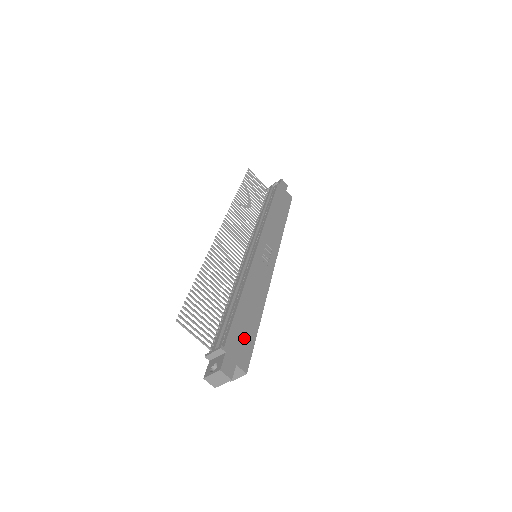
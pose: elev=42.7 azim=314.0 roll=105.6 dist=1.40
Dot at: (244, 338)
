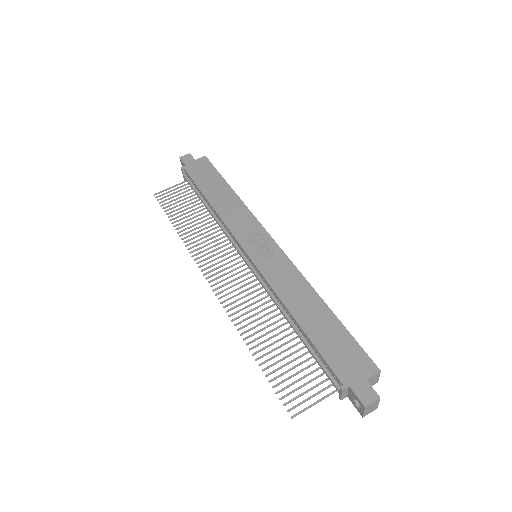
Dot at: (341, 347)
